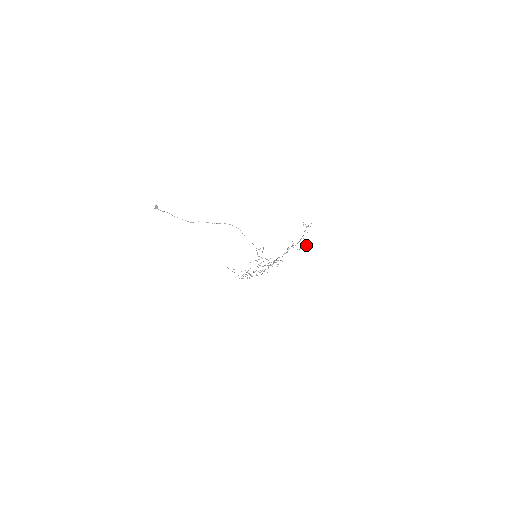
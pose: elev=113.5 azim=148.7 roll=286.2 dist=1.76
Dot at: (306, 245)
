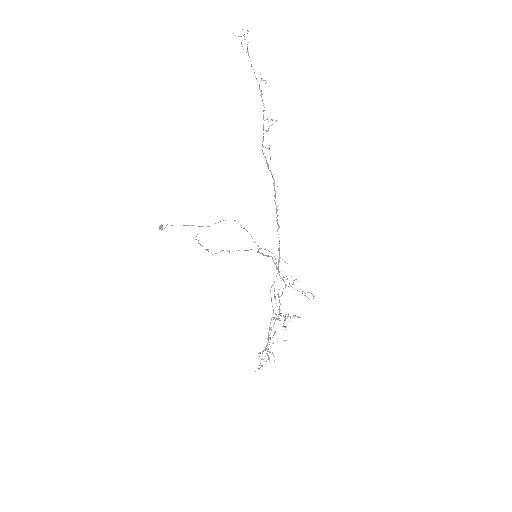
Dot at: occluded
